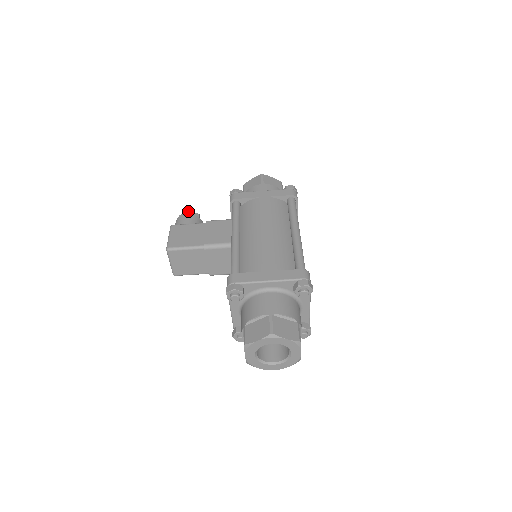
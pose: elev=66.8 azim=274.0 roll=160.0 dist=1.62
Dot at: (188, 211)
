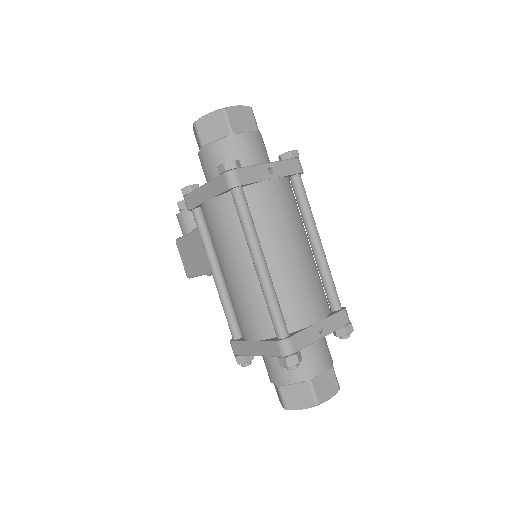
Dot at: occluded
